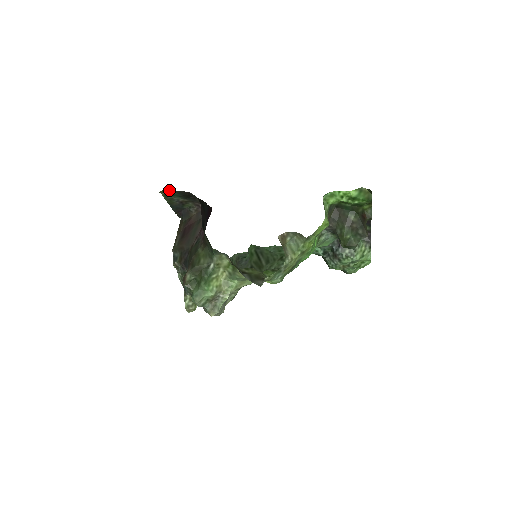
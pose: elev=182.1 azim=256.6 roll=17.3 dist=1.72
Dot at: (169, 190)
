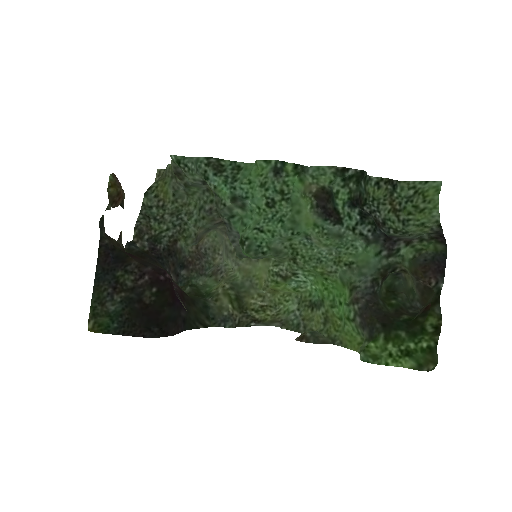
Dot at: occluded
